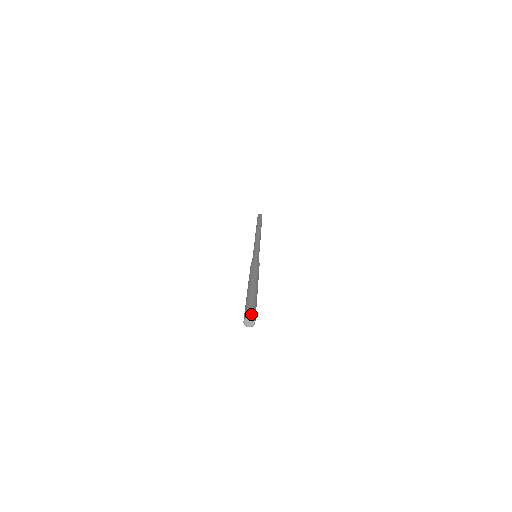
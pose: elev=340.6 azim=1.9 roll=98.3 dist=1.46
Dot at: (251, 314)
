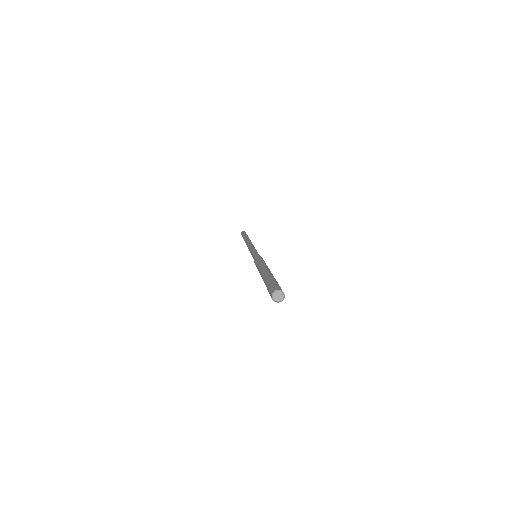
Dot at: occluded
